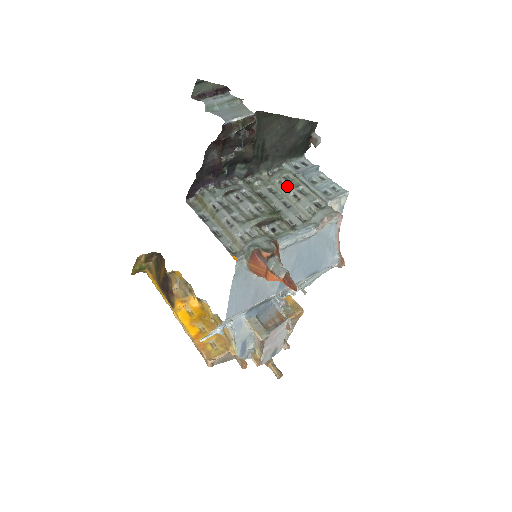
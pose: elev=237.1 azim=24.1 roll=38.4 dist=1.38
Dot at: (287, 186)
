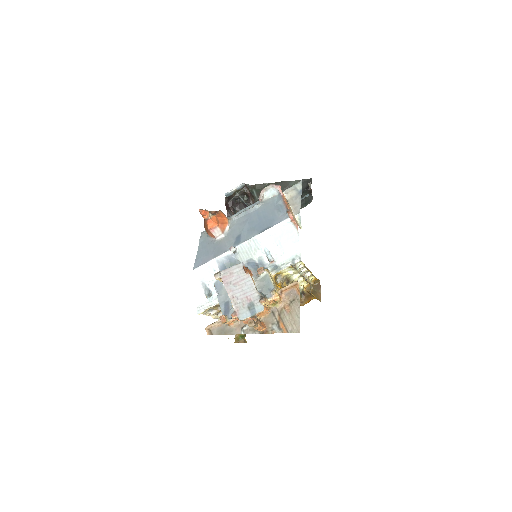
Dot at: occluded
